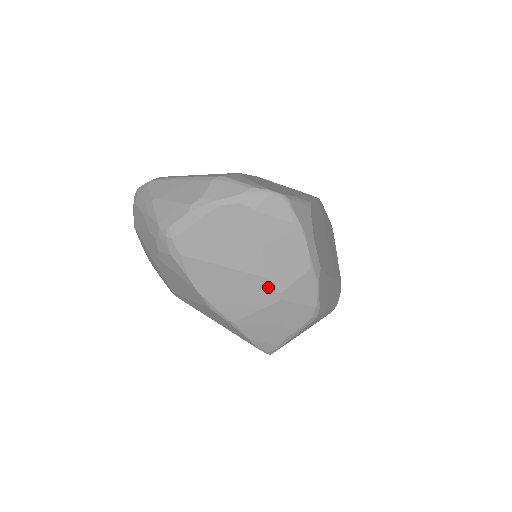
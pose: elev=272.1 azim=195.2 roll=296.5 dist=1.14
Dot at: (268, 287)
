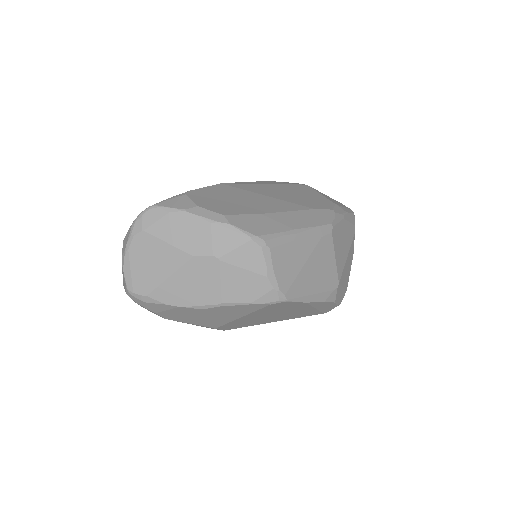
Dot at: (202, 260)
